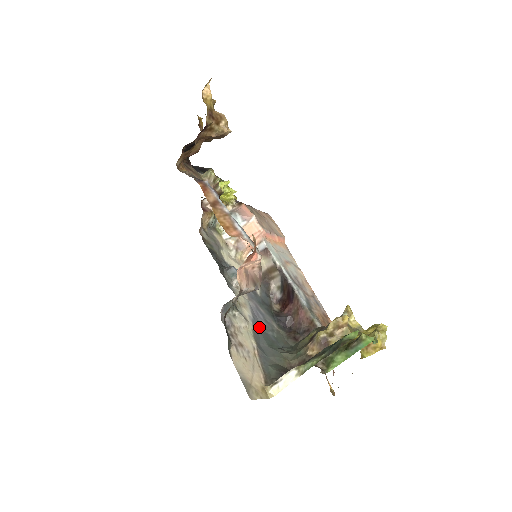
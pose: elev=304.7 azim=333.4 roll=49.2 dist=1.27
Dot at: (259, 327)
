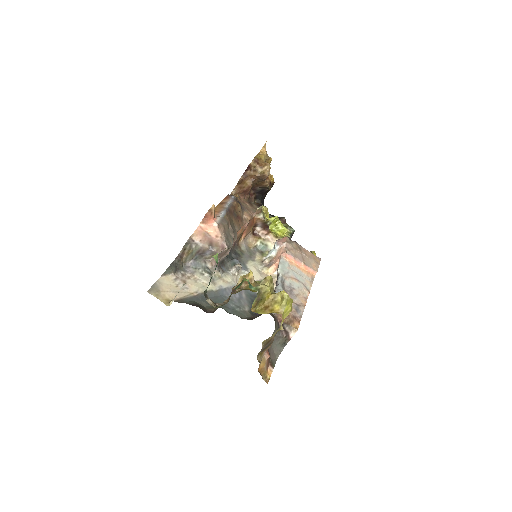
Dot at: (224, 296)
